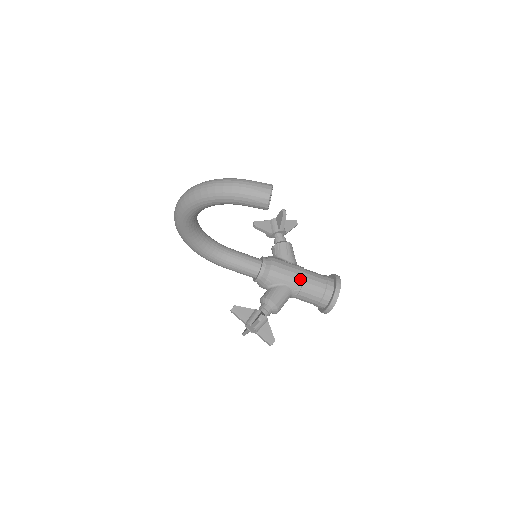
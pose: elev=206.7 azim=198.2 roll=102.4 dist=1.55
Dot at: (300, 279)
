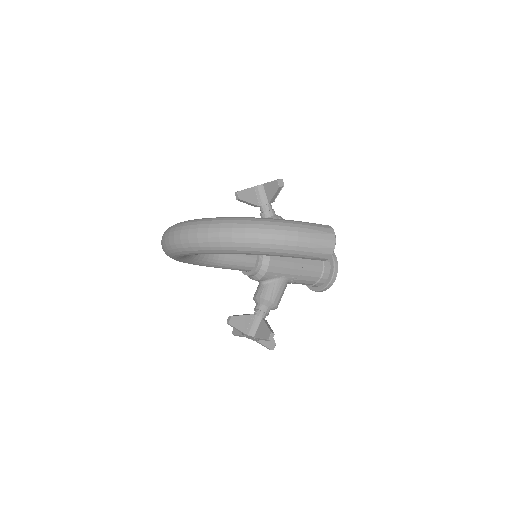
Dot at: (299, 268)
